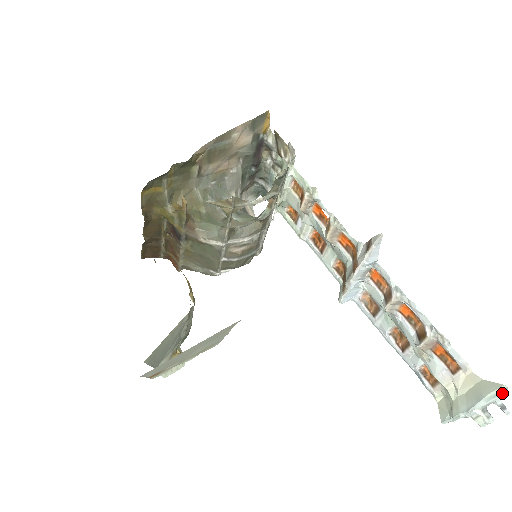
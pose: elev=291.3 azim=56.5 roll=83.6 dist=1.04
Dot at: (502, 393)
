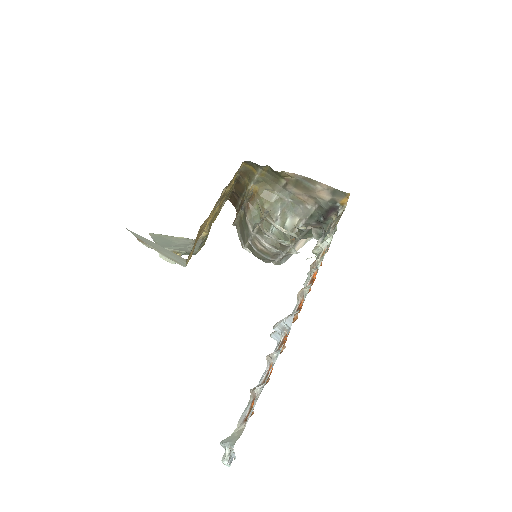
Dot at: (232, 446)
